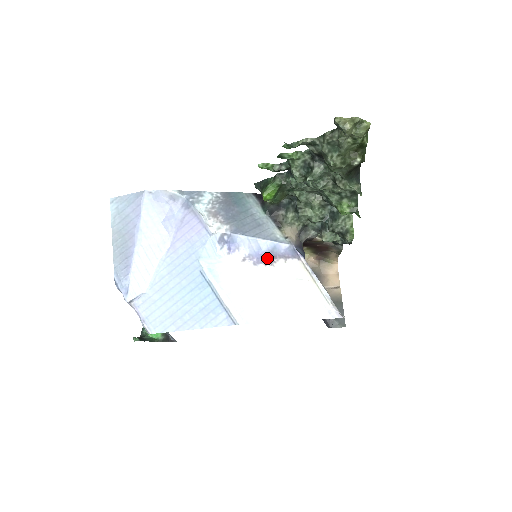
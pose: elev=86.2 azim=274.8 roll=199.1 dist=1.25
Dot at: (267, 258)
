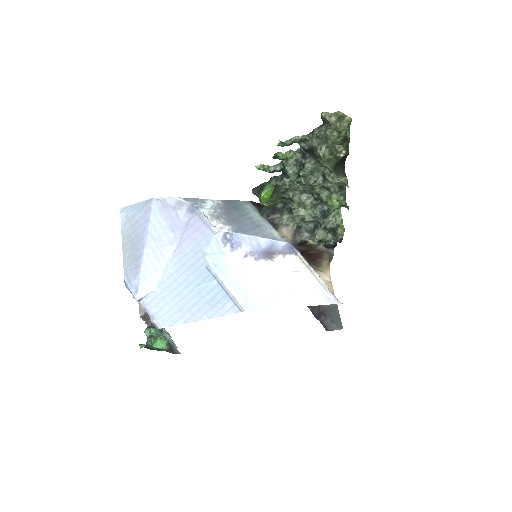
Dot at: (267, 254)
